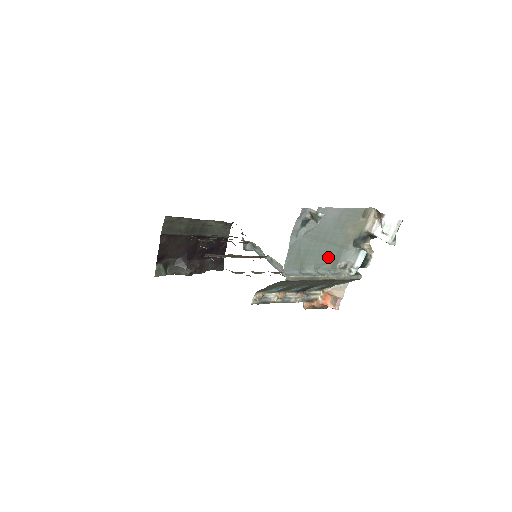
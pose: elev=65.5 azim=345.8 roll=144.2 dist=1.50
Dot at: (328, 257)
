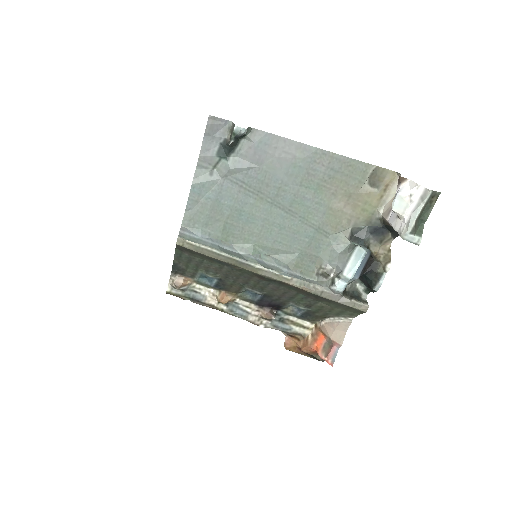
Dot at: (288, 241)
